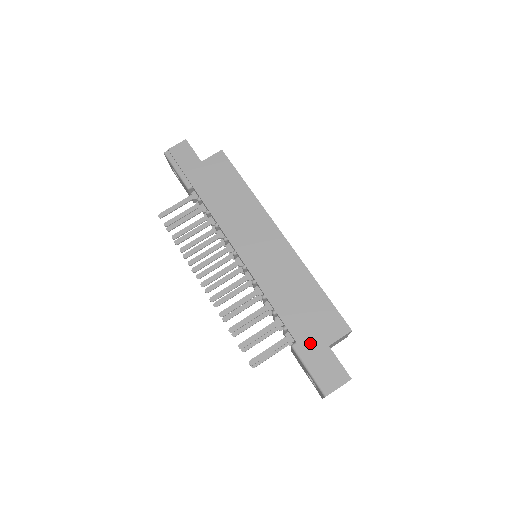
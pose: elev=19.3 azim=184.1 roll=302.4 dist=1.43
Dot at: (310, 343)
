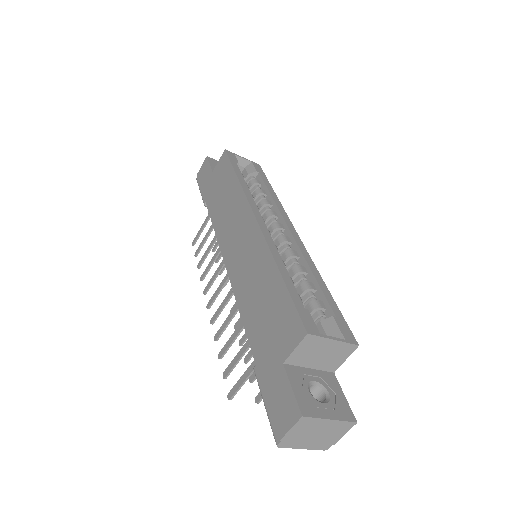
Dot at: (266, 362)
